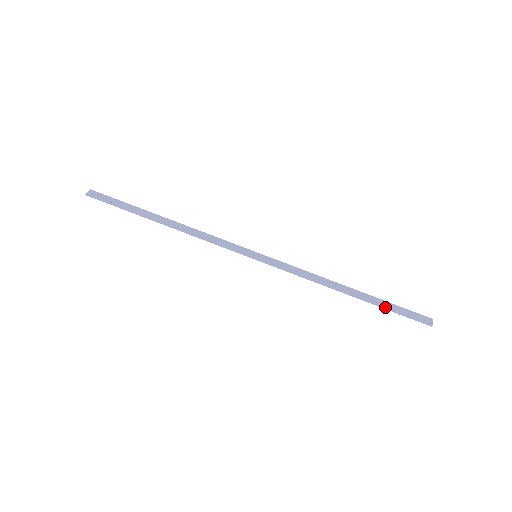
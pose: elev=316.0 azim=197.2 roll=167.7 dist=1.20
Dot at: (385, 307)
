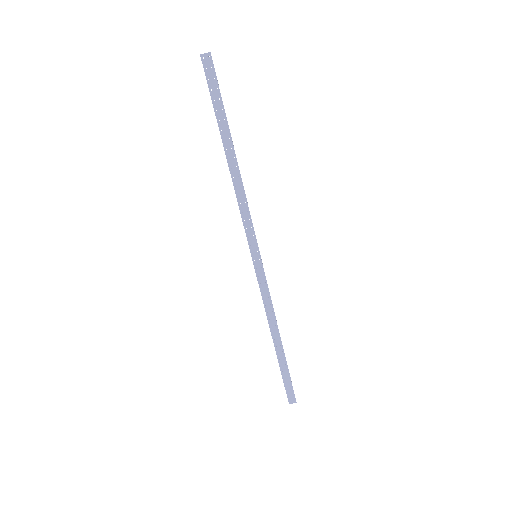
Dot at: (281, 369)
